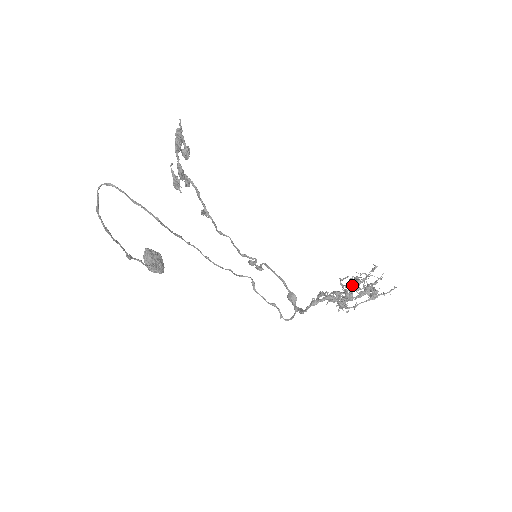
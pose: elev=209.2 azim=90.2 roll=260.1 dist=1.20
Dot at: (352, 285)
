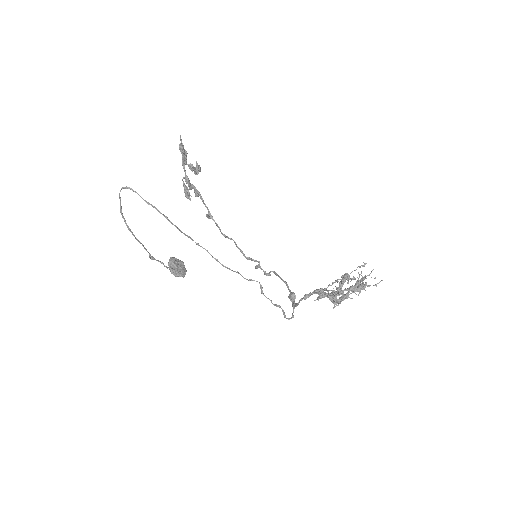
Dot at: occluded
